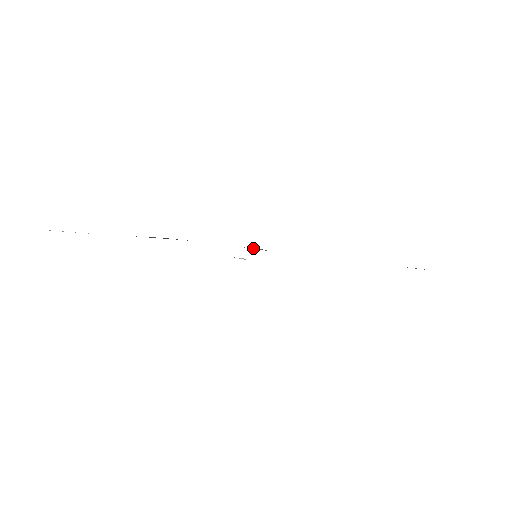
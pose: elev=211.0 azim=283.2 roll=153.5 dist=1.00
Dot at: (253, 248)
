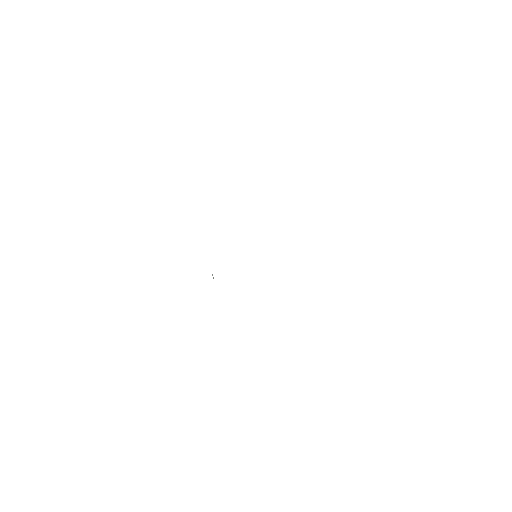
Dot at: occluded
